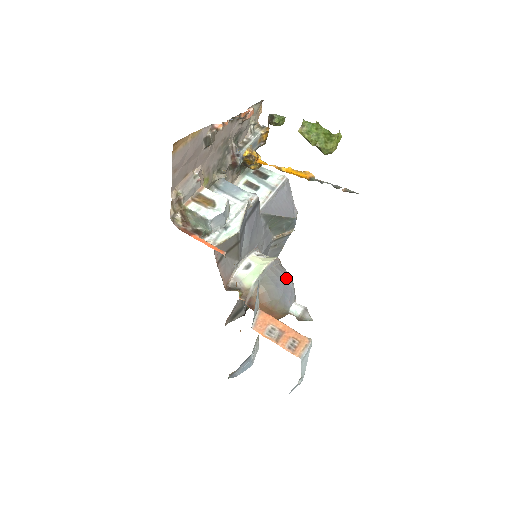
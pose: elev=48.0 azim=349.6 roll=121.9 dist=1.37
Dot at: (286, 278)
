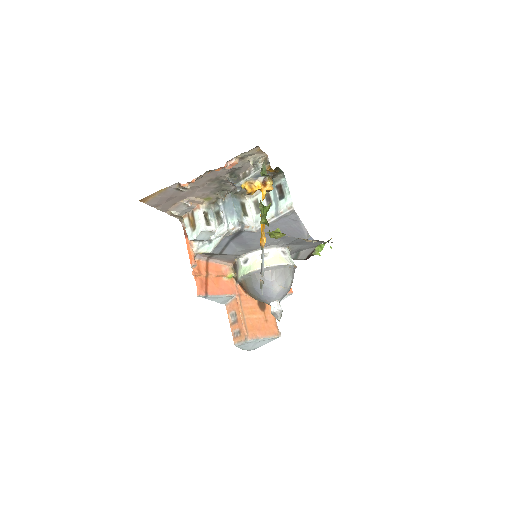
Dot at: (268, 285)
